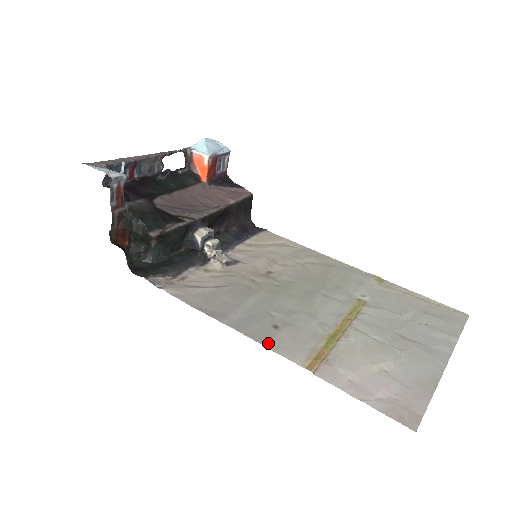
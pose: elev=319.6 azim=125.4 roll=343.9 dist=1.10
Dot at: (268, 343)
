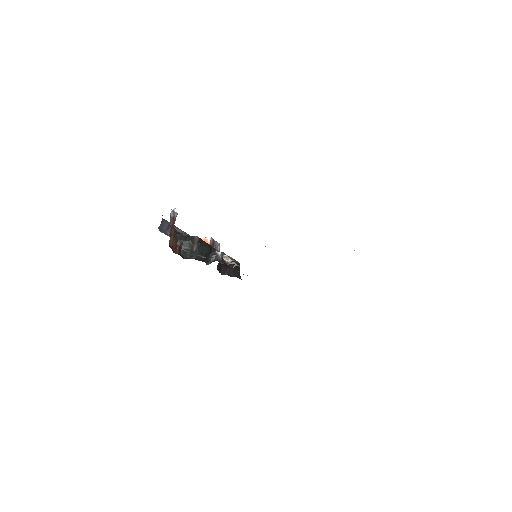
Dot at: occluded
